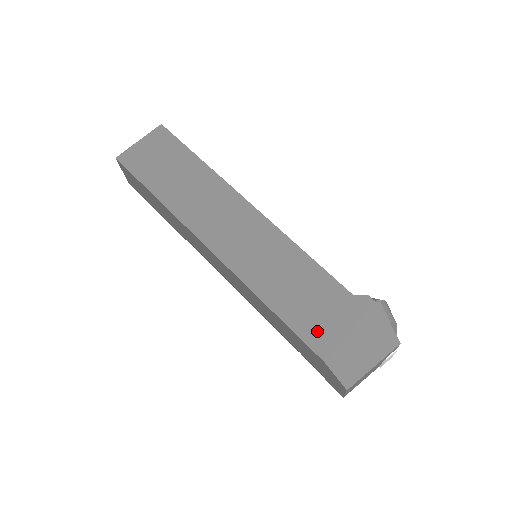
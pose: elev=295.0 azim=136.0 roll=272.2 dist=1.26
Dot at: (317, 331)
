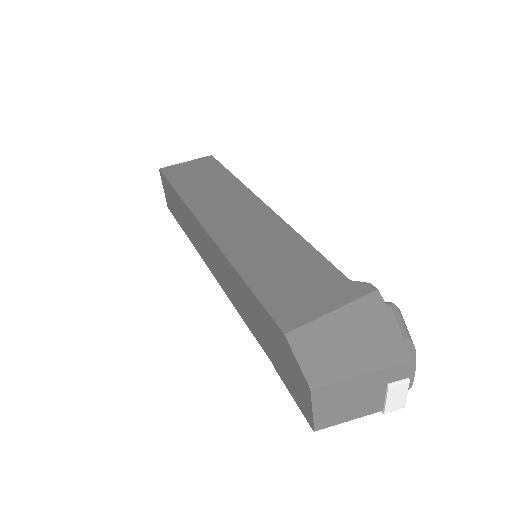
Dot at: (289, 304)
